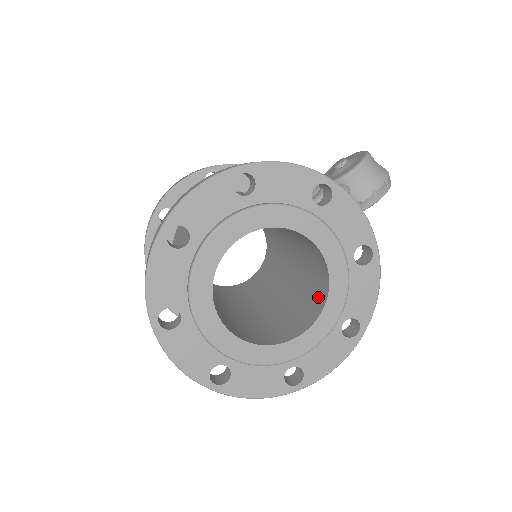
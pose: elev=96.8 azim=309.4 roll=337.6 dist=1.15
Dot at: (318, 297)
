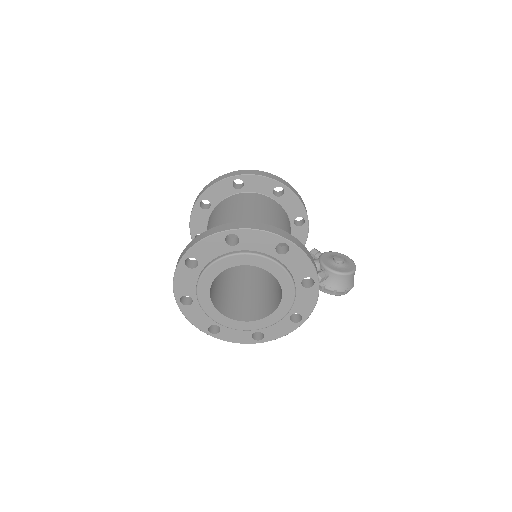
Dot at: (260, 312)
